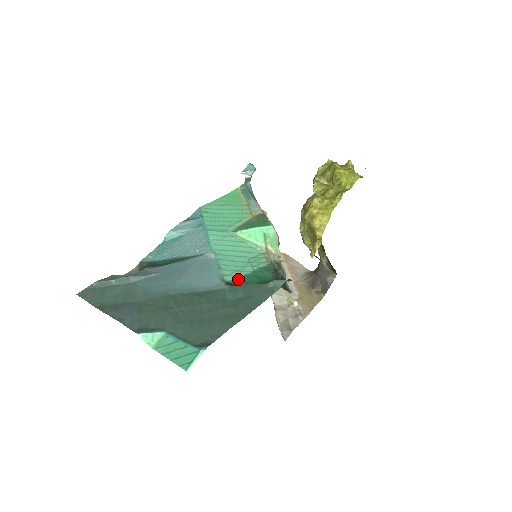
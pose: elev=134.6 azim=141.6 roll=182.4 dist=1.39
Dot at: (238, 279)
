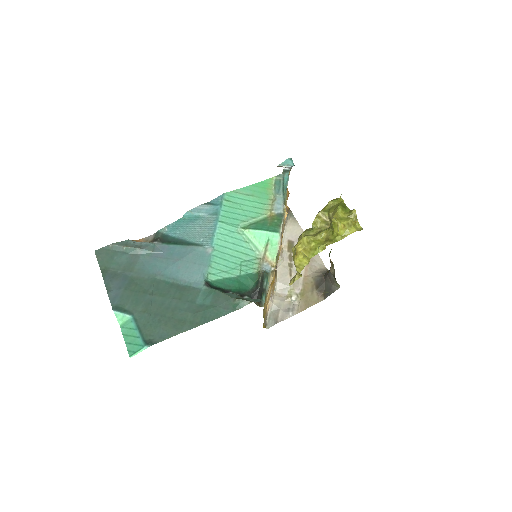
Dot at: (220, 280)
